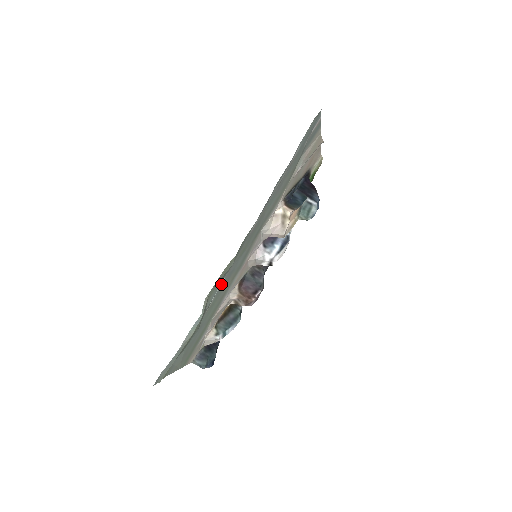
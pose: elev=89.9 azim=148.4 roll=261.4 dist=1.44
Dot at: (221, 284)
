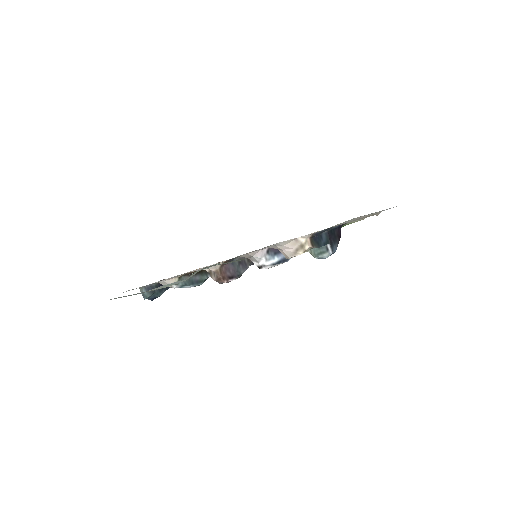
Dot at: occluded
